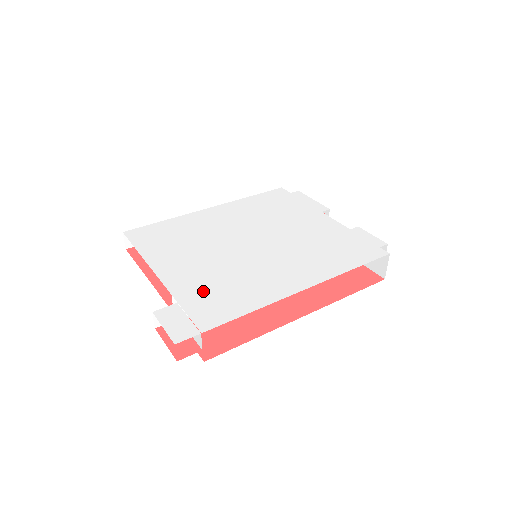
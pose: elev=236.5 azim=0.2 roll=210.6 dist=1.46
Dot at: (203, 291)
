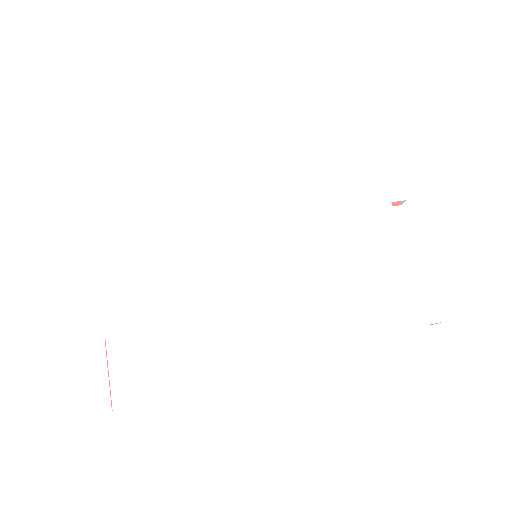
Dot at: (146, 326)
